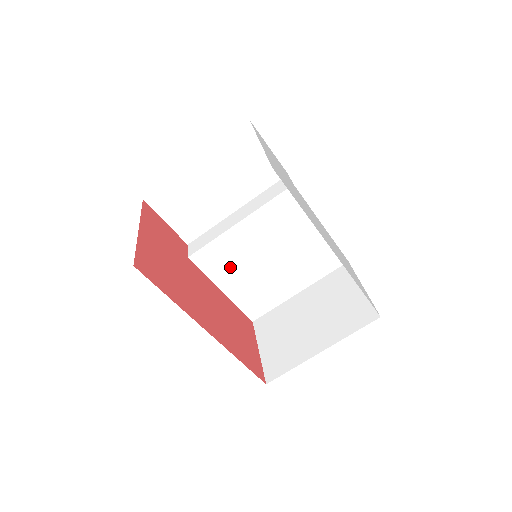
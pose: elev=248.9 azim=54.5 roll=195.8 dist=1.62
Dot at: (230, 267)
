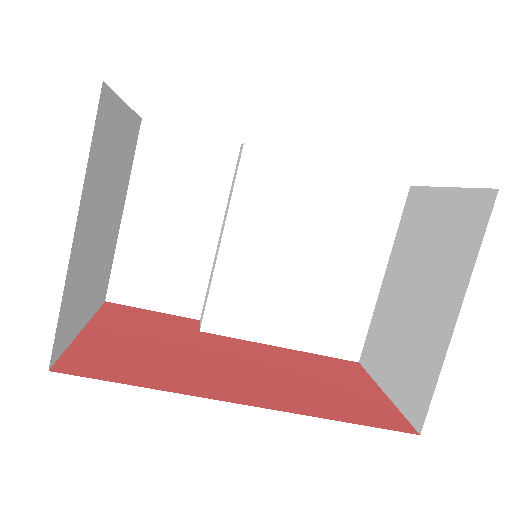
Dot at: (262, 307)
